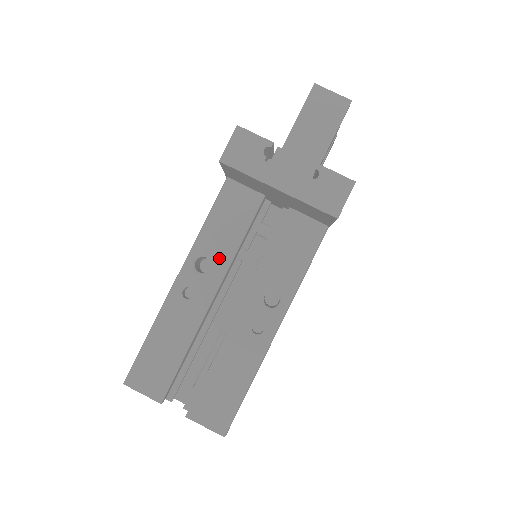
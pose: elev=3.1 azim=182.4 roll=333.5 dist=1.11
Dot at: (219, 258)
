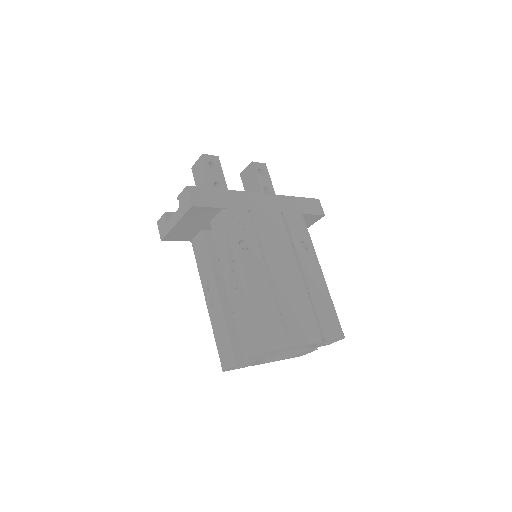
Dot at: (209, 275)
